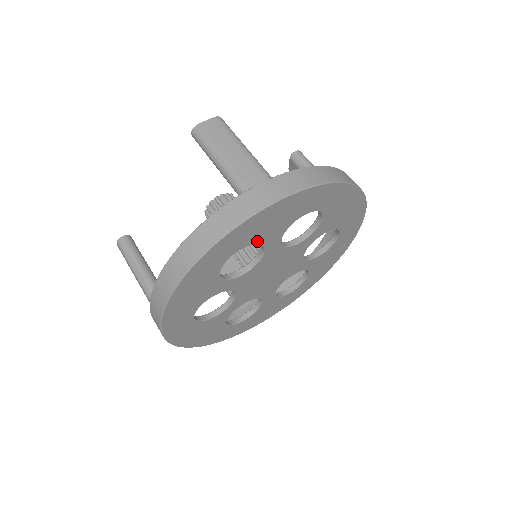
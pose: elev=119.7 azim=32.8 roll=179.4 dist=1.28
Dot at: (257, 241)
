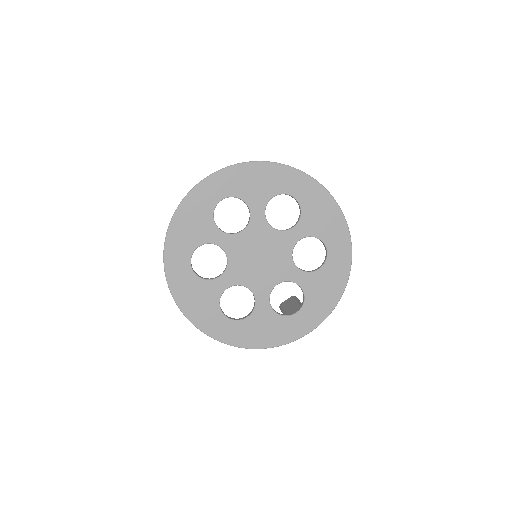
Dot at: (304, 213)
